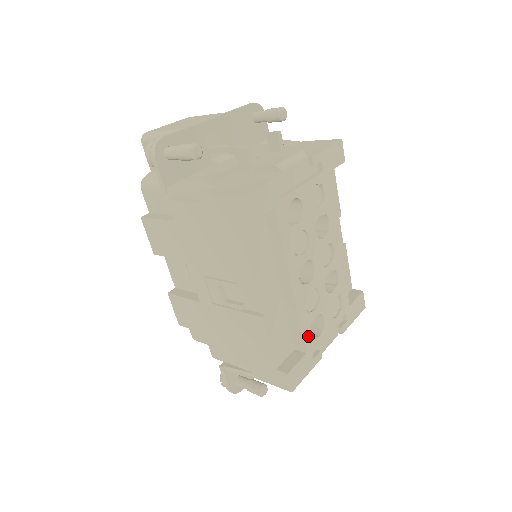
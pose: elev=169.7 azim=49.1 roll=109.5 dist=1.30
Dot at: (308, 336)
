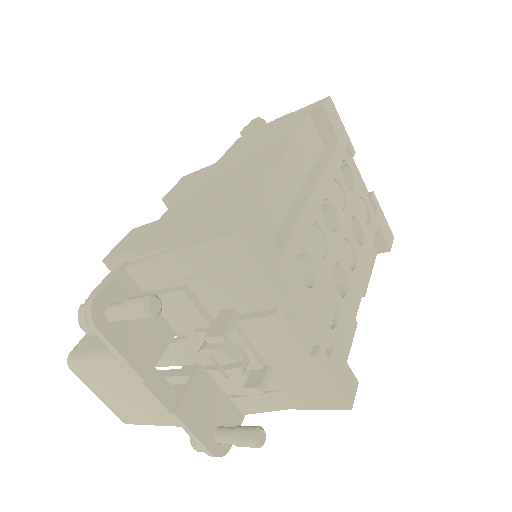
Dot at: (294, 248)
